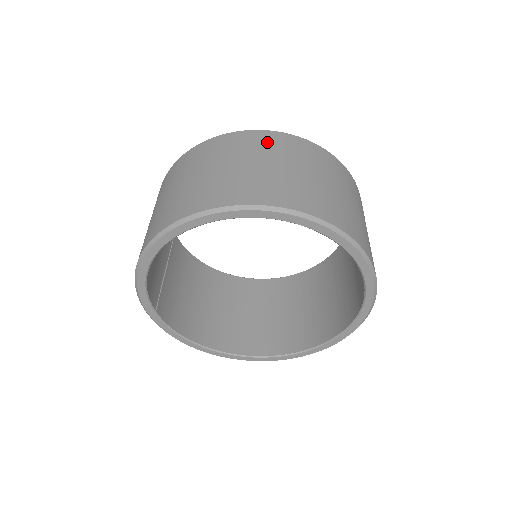
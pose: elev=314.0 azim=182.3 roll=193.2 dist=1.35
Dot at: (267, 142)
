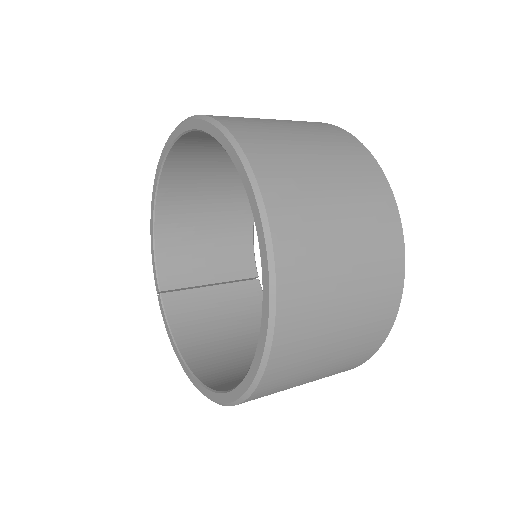
Dot at: occluded
